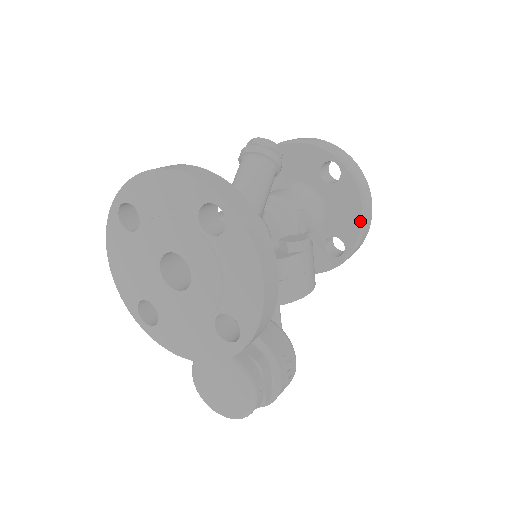
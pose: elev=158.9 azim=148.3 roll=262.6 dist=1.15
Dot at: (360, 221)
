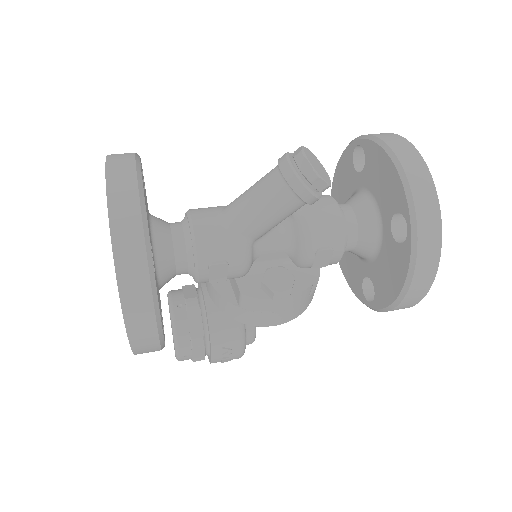
Dot at: (393, 299)
